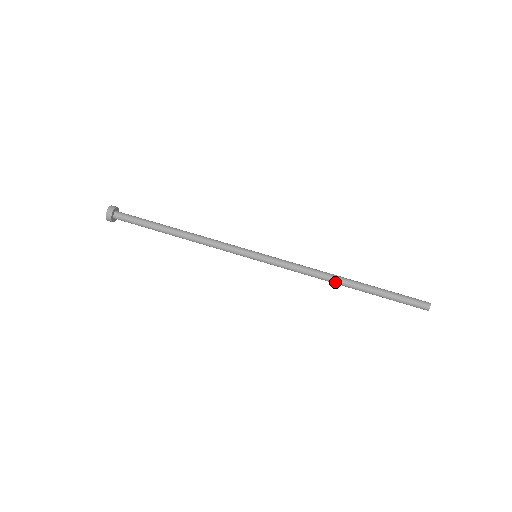
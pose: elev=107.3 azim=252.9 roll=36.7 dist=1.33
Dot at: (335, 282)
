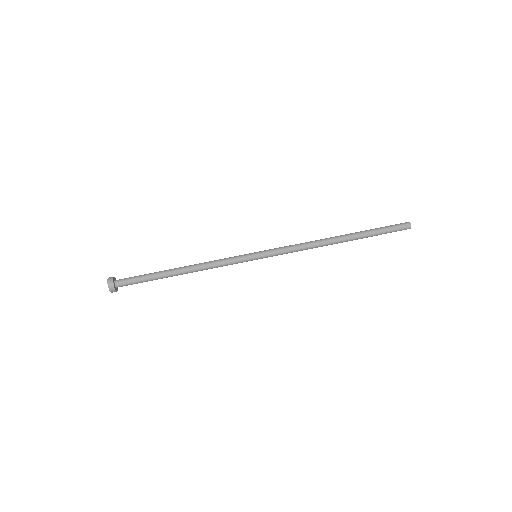
Dot at: (330, 243)
